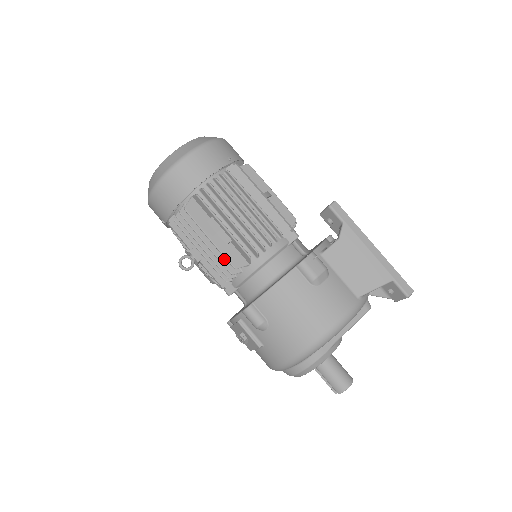
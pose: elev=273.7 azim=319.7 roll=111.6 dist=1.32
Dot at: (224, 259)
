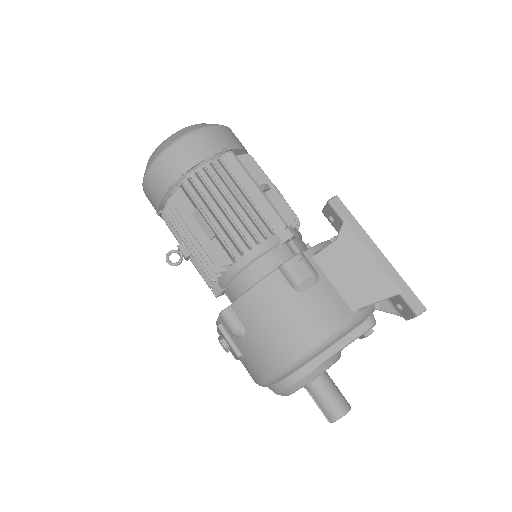
Dot at: occluded
